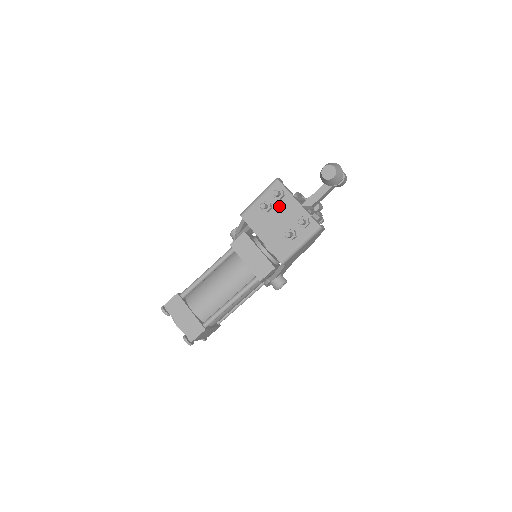
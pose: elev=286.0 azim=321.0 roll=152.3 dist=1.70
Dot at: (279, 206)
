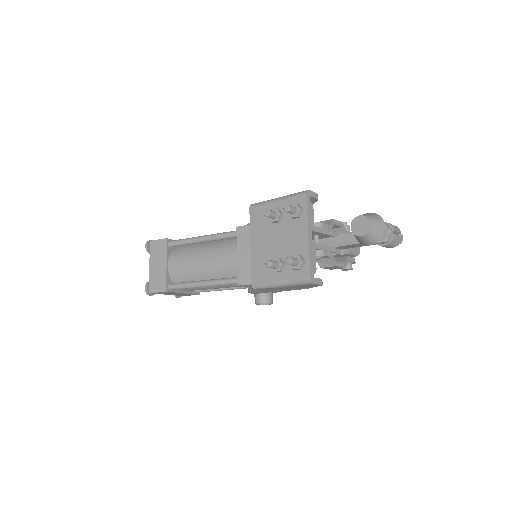
Dot at: (288, 224)
